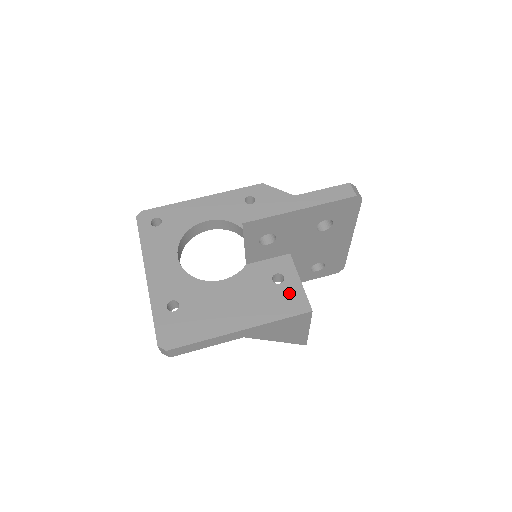
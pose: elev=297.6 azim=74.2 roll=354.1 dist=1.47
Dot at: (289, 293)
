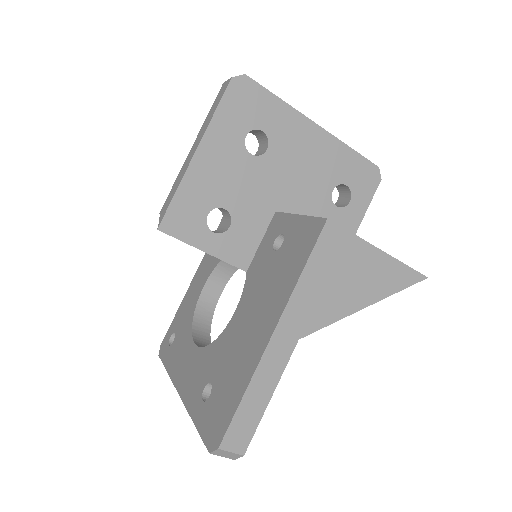
Dot at: (295, 238)
